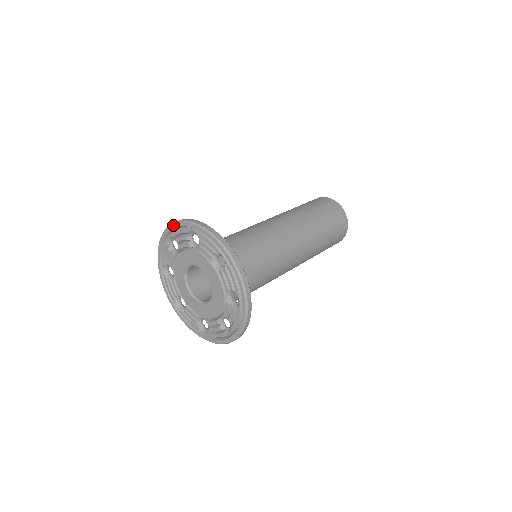
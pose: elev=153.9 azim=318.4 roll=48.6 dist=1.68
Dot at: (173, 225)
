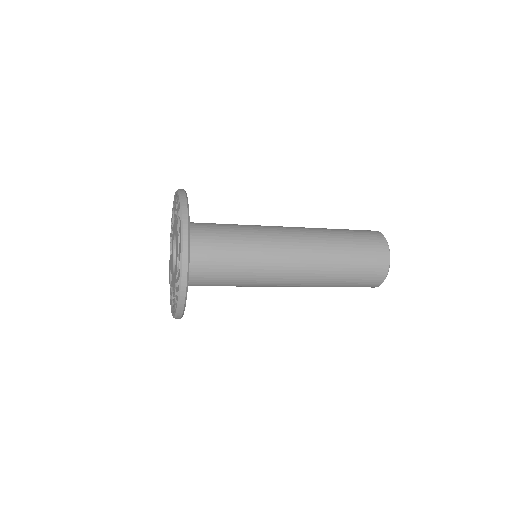
Dot at: occluded
